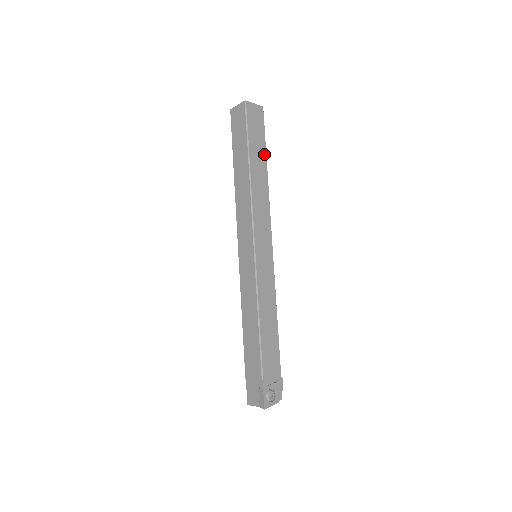
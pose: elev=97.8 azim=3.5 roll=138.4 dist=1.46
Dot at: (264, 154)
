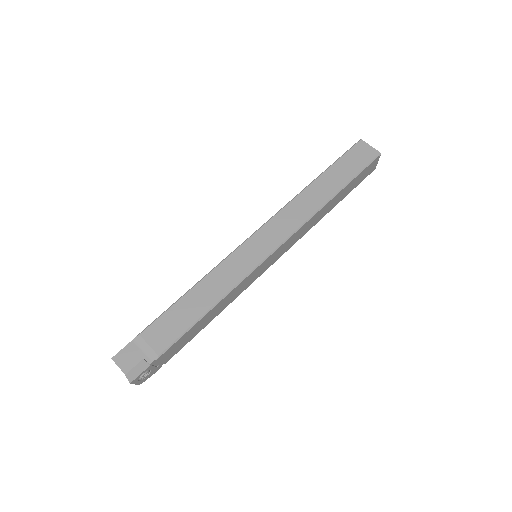
Dot at: (342, 198)
